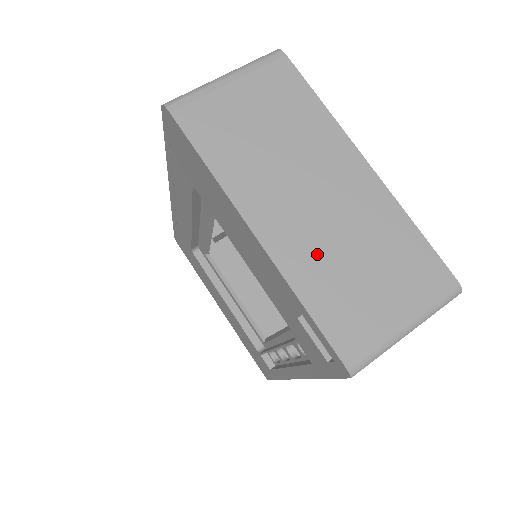
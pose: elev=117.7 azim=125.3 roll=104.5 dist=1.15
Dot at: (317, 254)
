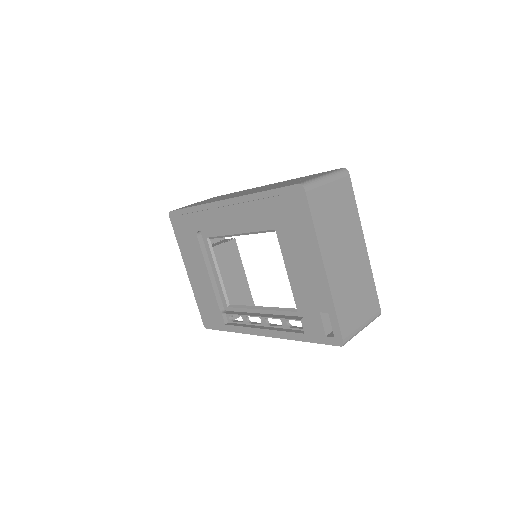
Dot at: (343, 286)
